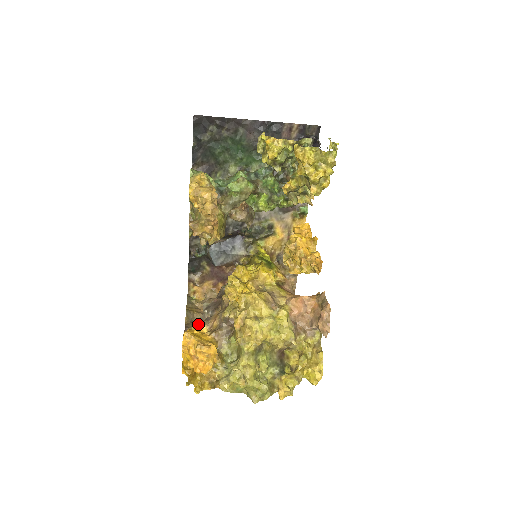
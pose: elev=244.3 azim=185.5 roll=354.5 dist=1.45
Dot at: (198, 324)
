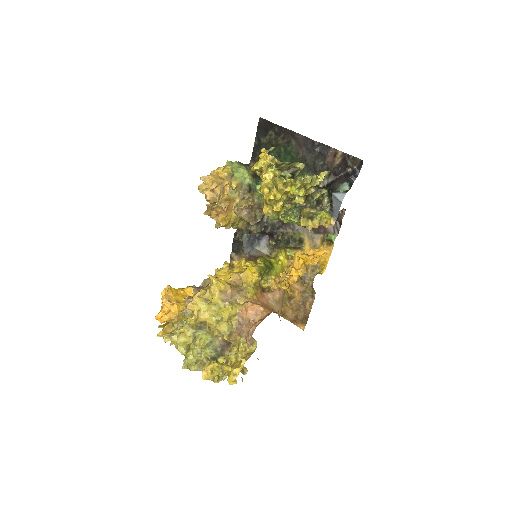
Dot at: (190, 287)
